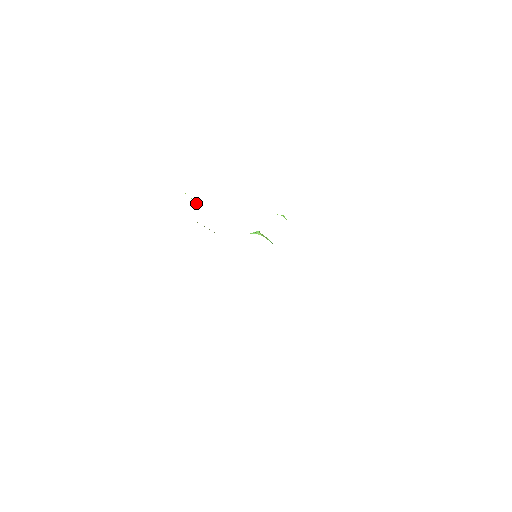
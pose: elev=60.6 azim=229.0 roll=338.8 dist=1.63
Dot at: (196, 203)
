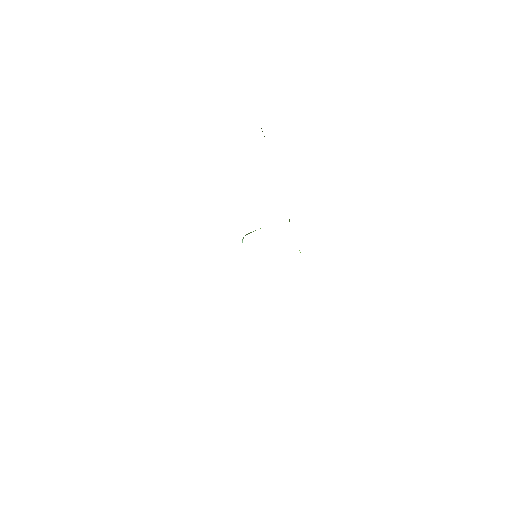
Dot at: occluded
